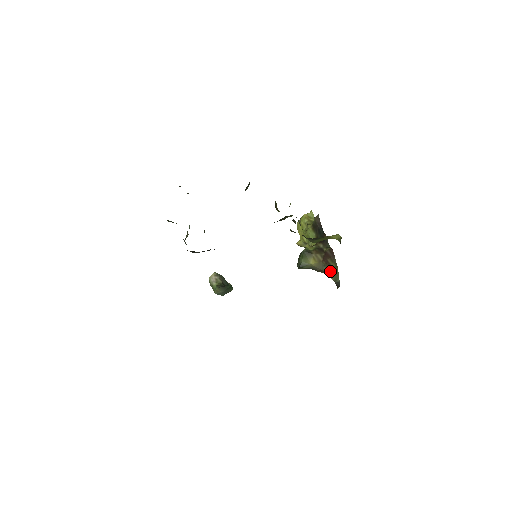
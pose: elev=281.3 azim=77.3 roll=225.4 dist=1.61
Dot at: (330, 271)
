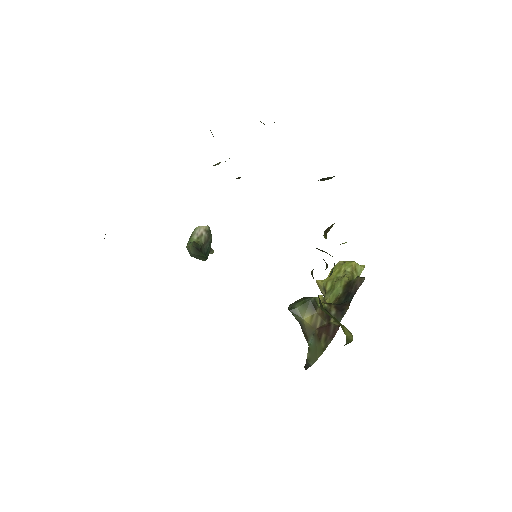
Dot at: (313, 346)
